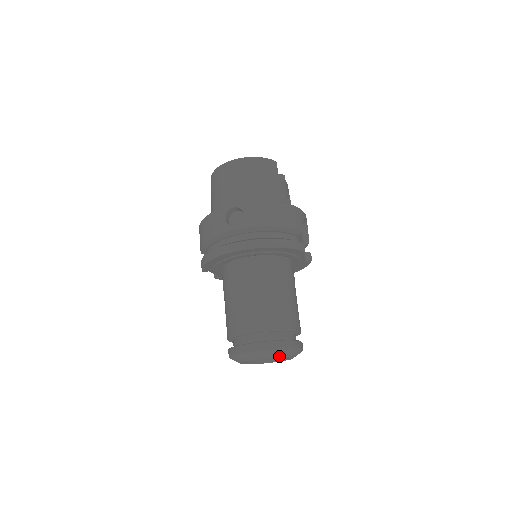
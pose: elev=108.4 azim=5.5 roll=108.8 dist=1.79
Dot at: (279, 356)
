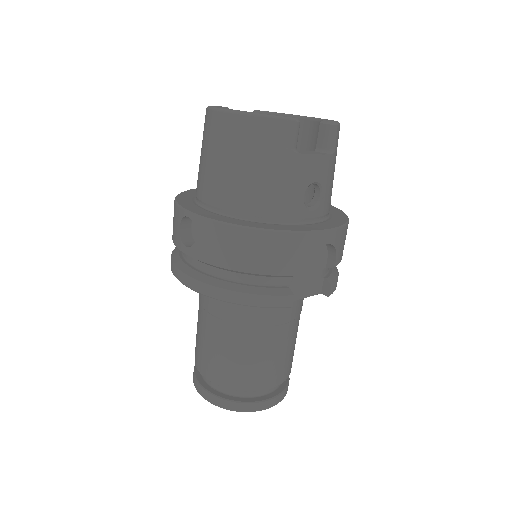
Dot at: occluded
